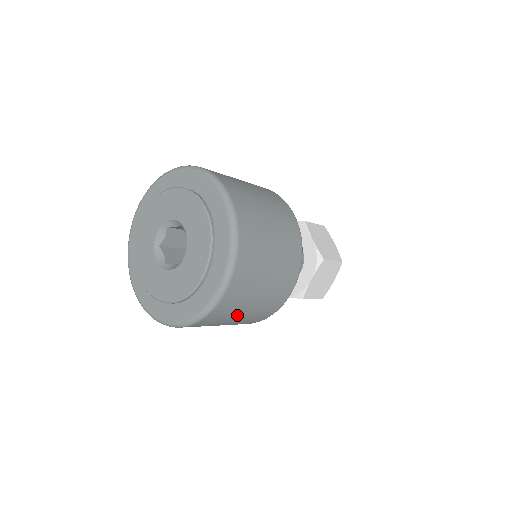
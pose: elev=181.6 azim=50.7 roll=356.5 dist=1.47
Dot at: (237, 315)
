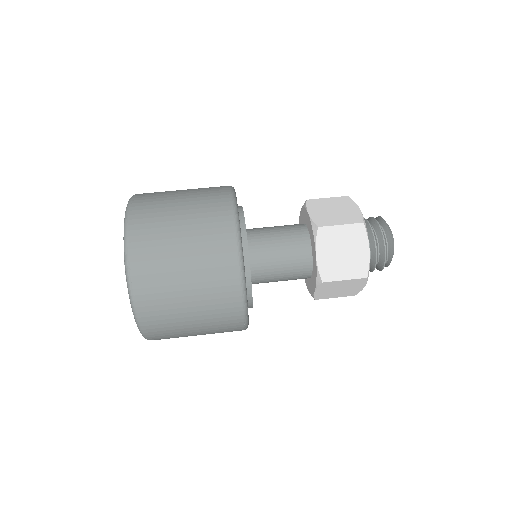
Dot at: occluded
